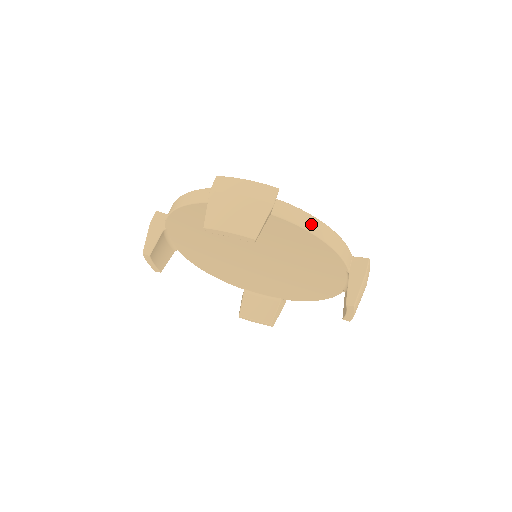
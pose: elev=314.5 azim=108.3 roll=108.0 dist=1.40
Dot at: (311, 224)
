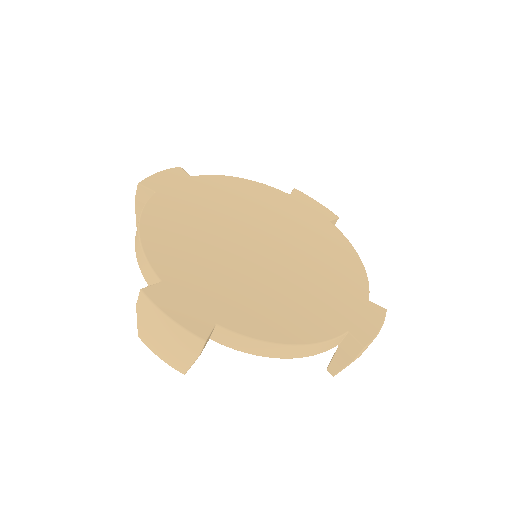
Dot at: (263, 350)
